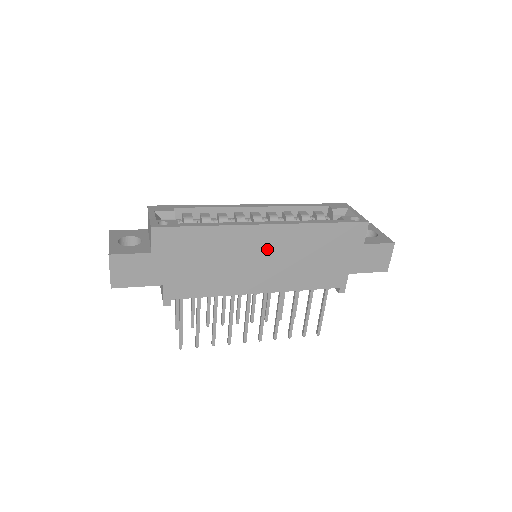
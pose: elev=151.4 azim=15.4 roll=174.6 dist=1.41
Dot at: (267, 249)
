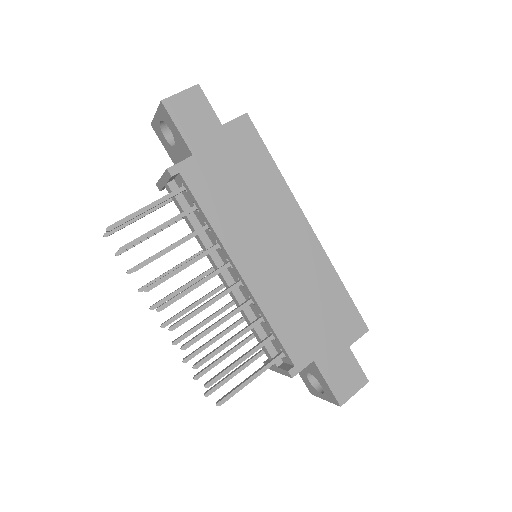
Dot at: (288, 243)
